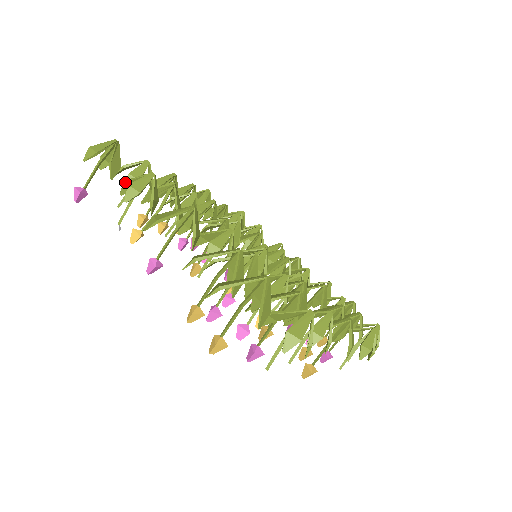
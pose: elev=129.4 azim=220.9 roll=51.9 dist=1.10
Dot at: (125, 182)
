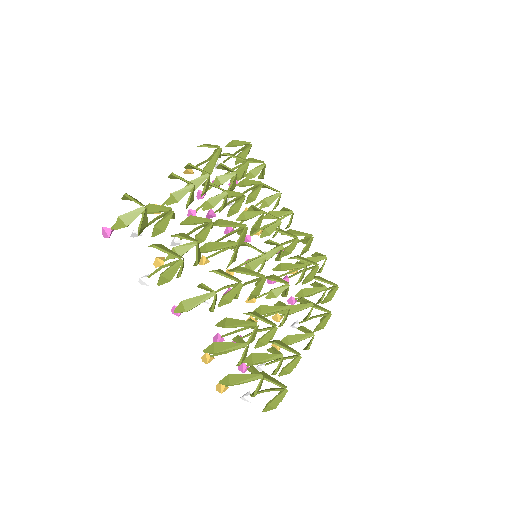
Dot at: (153, 247)
